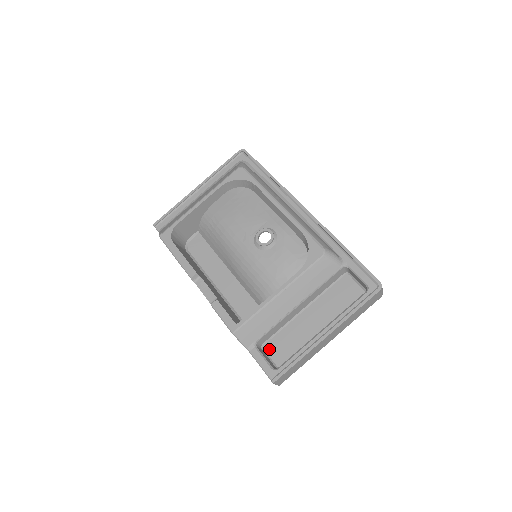
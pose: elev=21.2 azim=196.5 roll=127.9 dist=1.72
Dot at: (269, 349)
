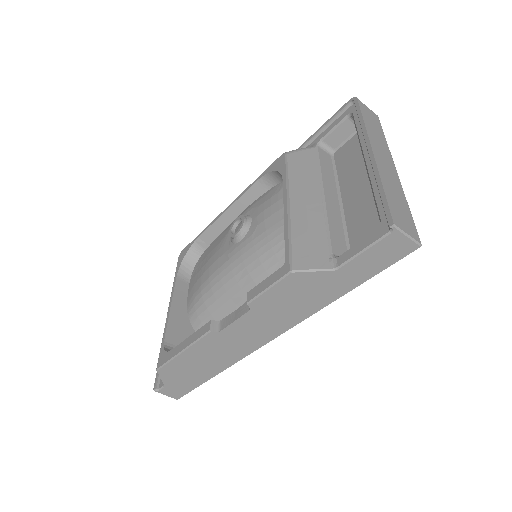
Dot at: occluded
